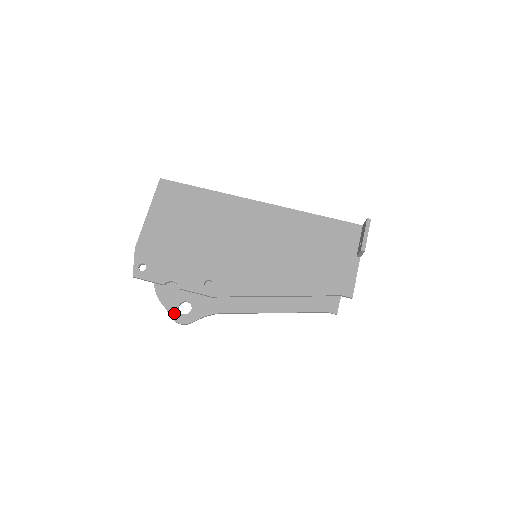
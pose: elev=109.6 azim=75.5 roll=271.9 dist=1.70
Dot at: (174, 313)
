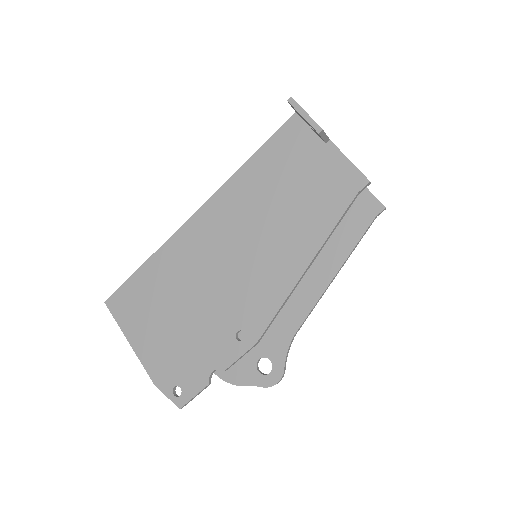
Dot at: (262, 381)
